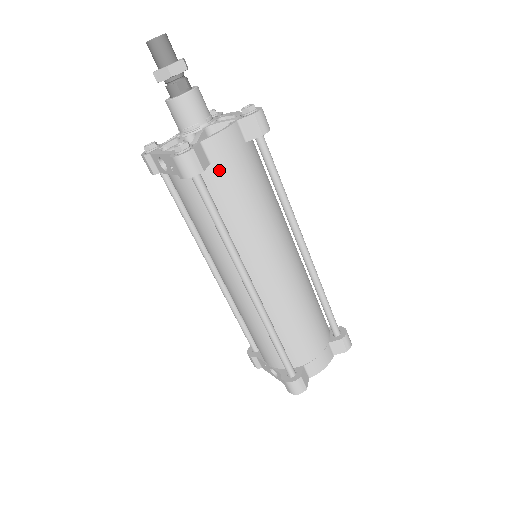
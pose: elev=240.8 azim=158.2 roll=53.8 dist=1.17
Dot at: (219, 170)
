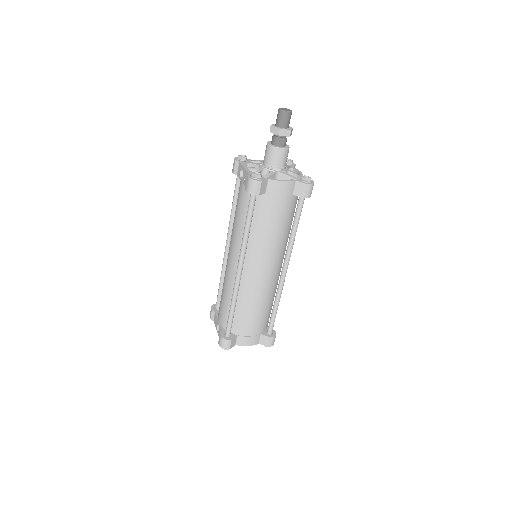
Dot at: (268, 199)
